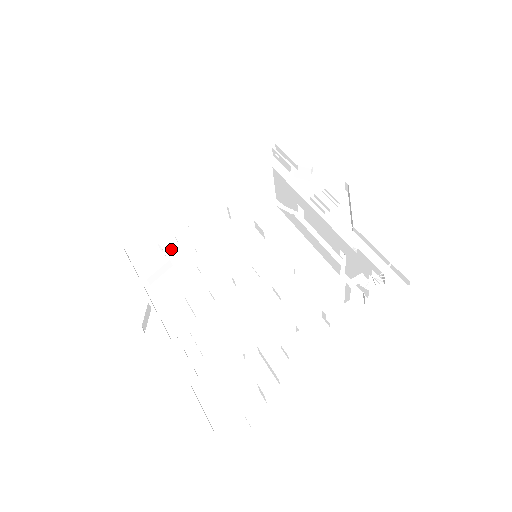
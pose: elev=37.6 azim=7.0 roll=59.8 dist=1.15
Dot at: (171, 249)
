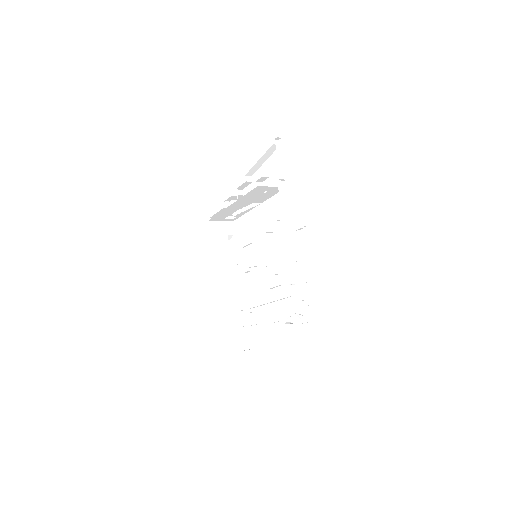
Dot at: (234, 219)
